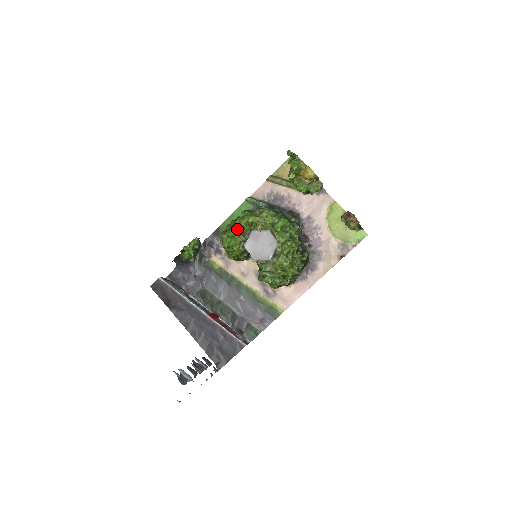
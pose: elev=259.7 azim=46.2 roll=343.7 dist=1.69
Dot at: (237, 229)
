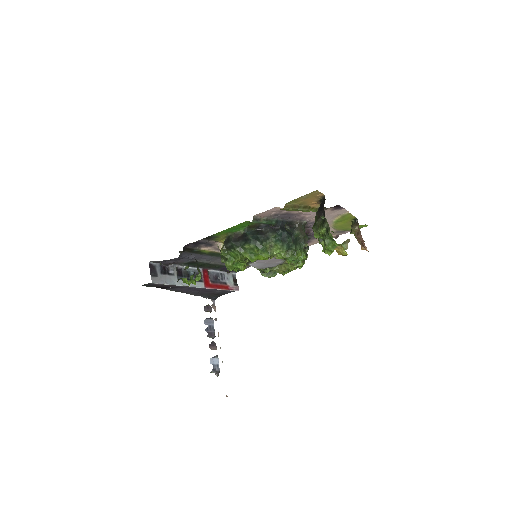
Dot at: (244, 259)
